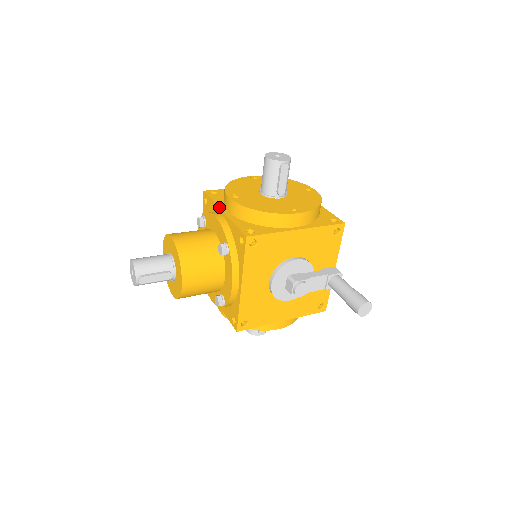
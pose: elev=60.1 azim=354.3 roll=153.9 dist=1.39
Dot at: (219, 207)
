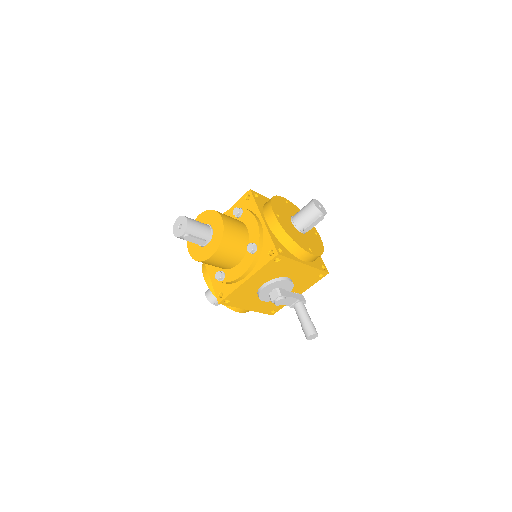
Dot at: (261, 214)
